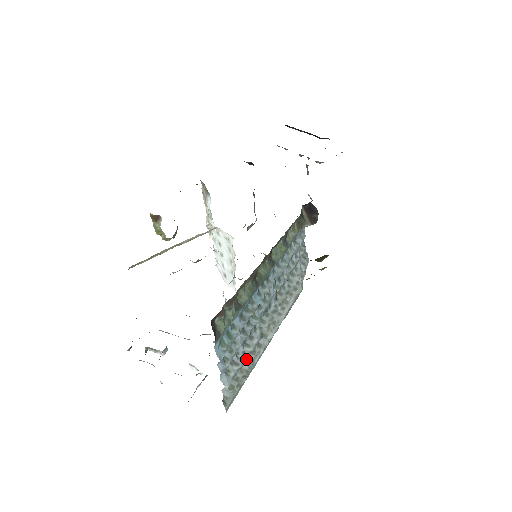
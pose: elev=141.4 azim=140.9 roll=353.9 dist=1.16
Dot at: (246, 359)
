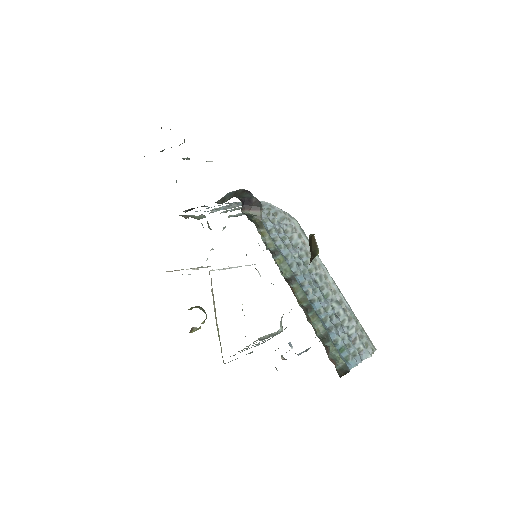
Dot at: (353, 328)
